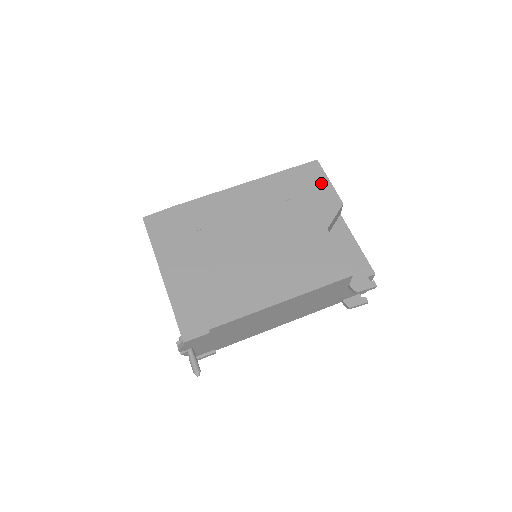
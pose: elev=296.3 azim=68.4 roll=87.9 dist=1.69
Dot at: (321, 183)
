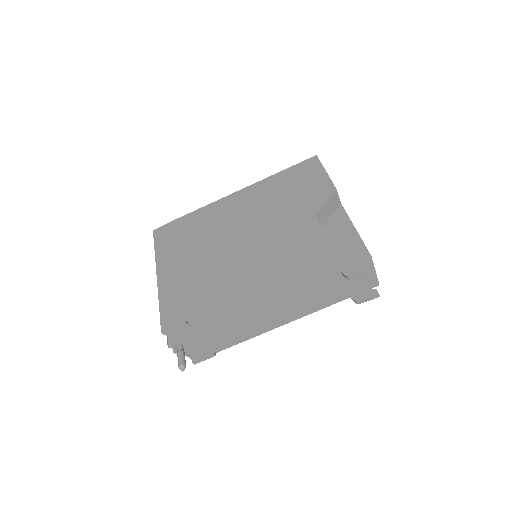
Dot at: (317, 175)
